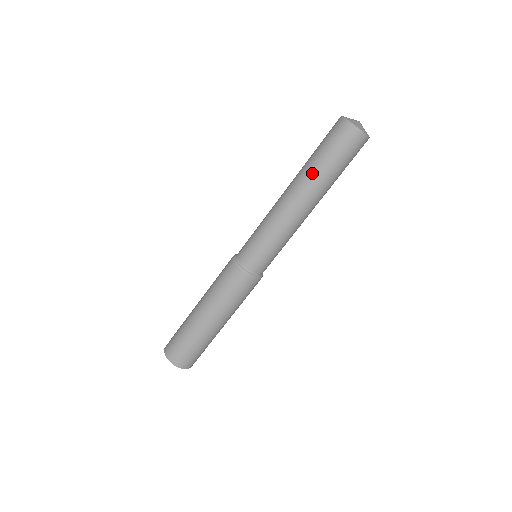
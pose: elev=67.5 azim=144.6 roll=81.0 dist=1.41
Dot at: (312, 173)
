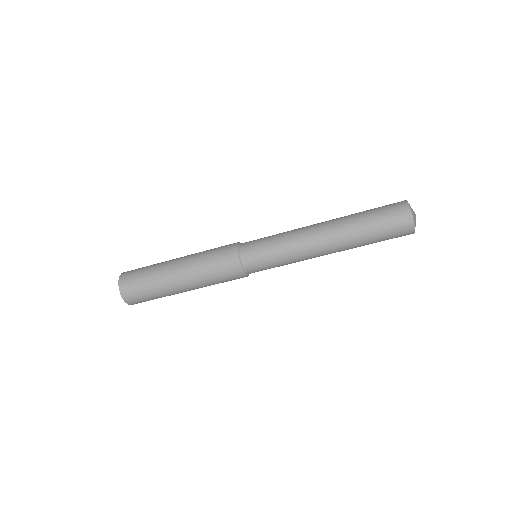
Dot at: (356, 242)
